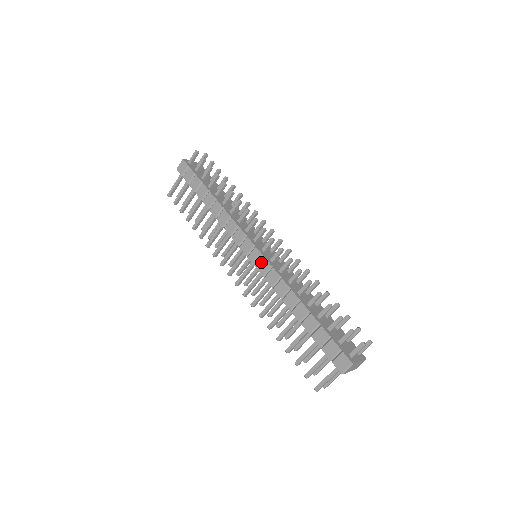
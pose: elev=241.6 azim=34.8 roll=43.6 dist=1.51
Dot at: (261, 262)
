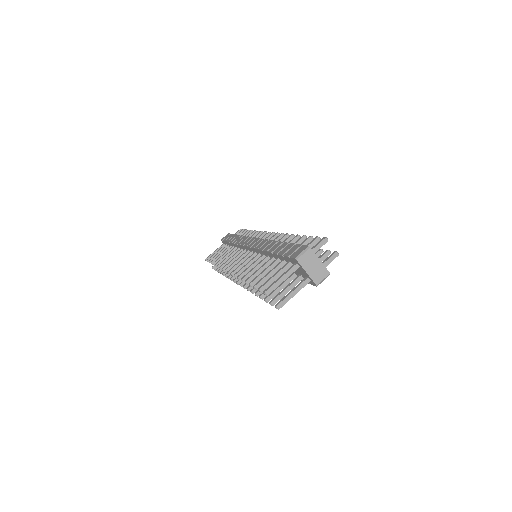
Dot at: (257, 242)
